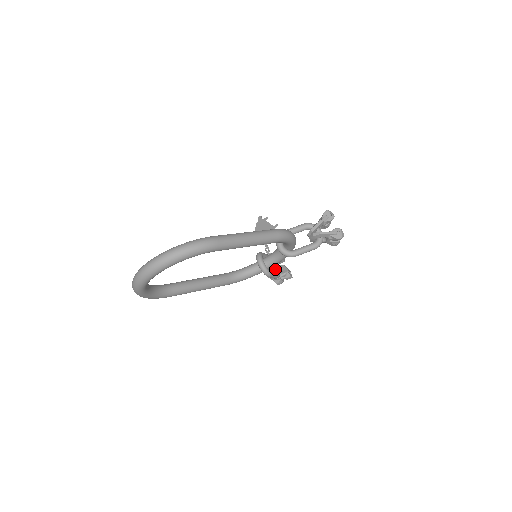
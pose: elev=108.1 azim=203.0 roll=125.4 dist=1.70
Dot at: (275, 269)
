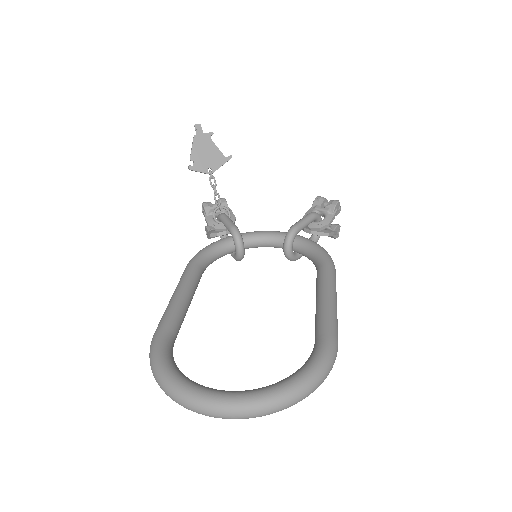
Dot at: occluded
